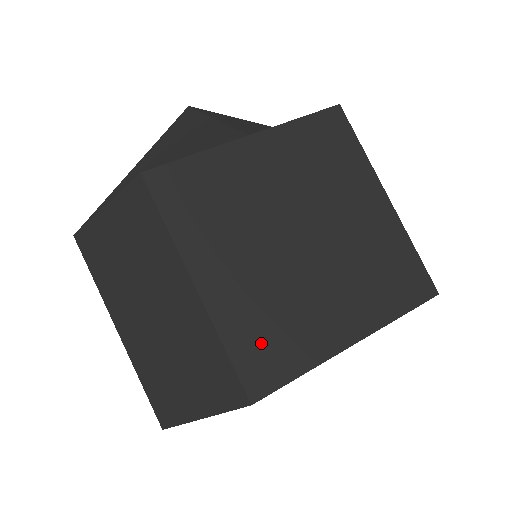
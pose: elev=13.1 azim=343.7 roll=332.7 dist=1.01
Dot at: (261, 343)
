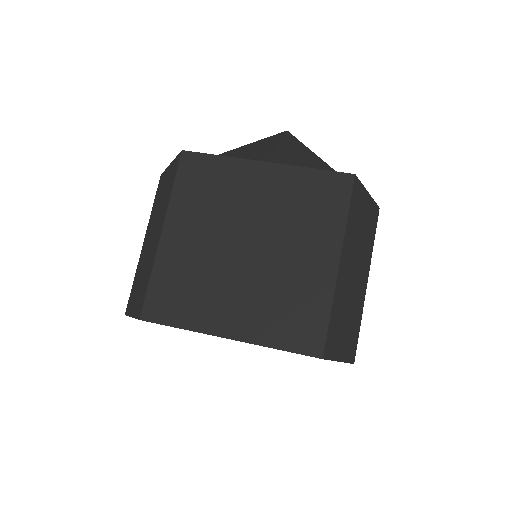
Dot at: (172, 291)
